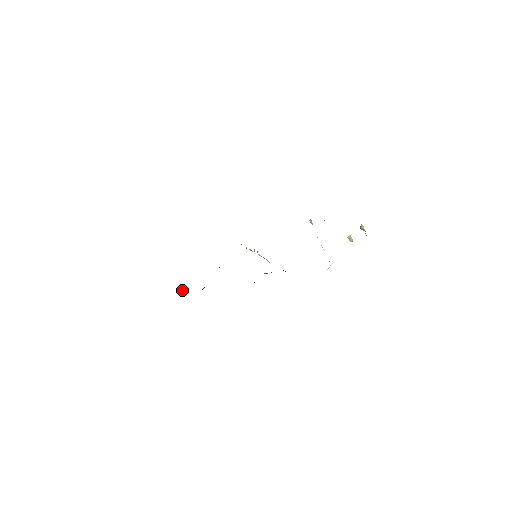
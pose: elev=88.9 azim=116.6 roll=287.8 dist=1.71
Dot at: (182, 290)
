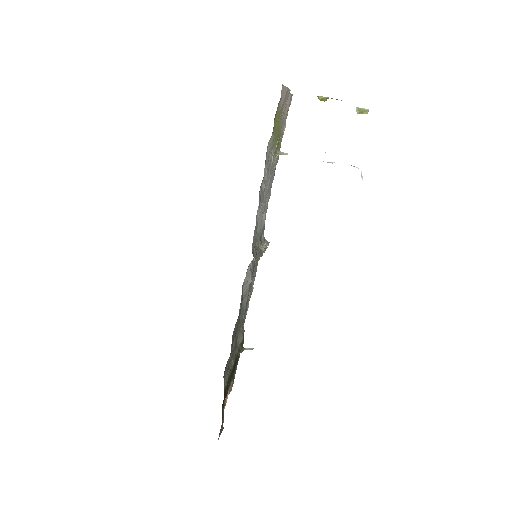
Dot at: occluded
